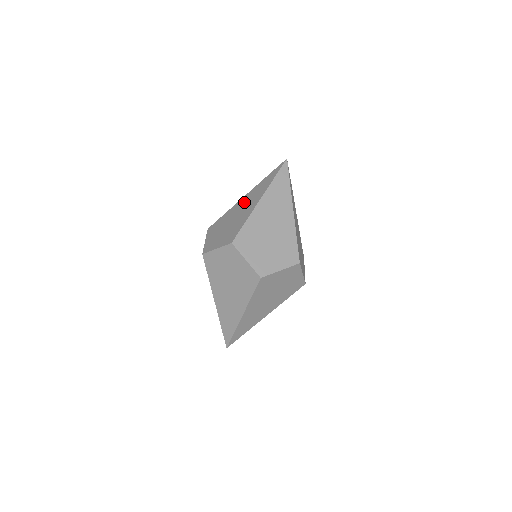
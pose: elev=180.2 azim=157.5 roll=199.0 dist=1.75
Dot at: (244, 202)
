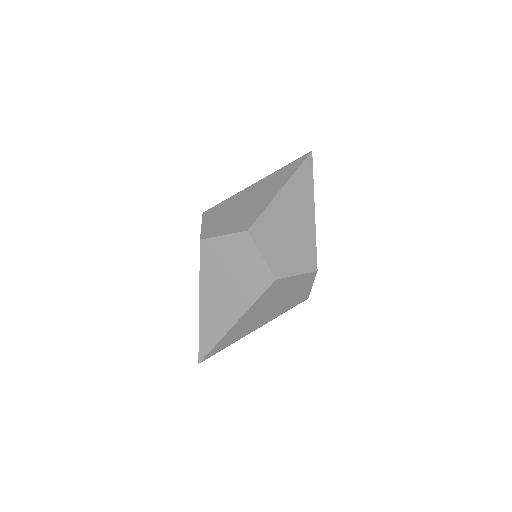
Dot at: (257, 189)
